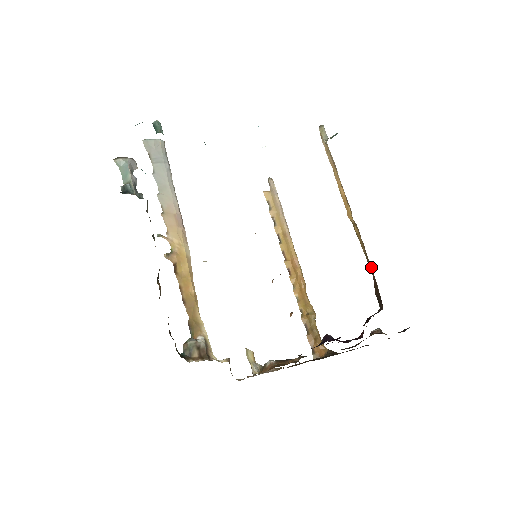
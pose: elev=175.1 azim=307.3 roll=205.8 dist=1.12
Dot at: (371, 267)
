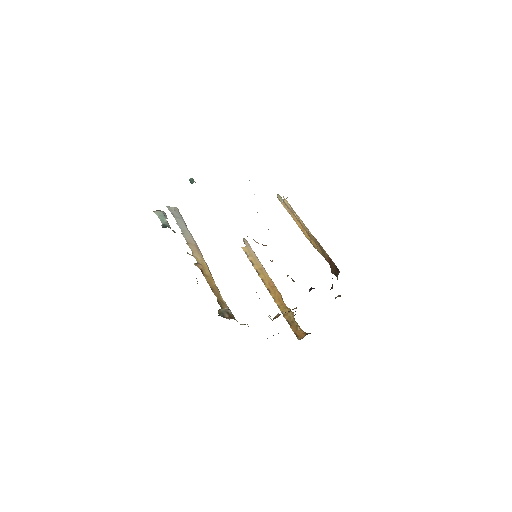
Dot at: (327, 254)
